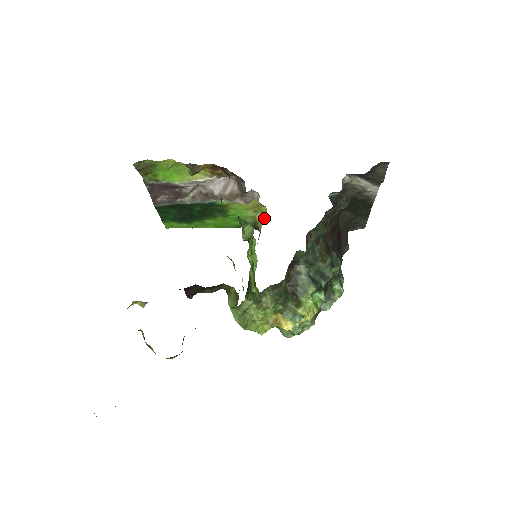
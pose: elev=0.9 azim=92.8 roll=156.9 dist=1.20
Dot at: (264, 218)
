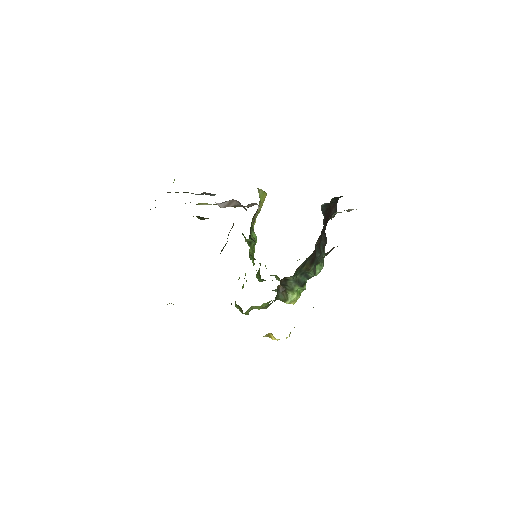
Dot at: (264, 198)
